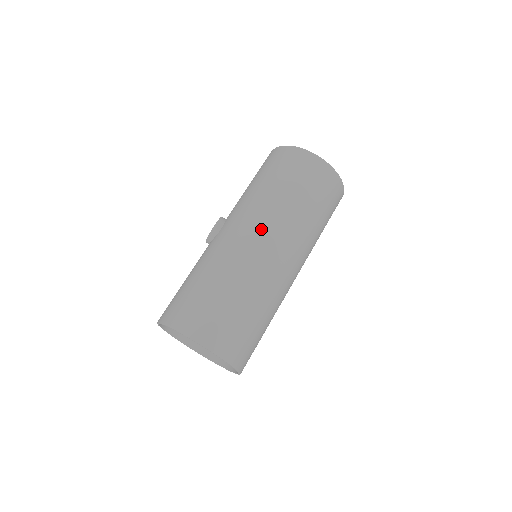
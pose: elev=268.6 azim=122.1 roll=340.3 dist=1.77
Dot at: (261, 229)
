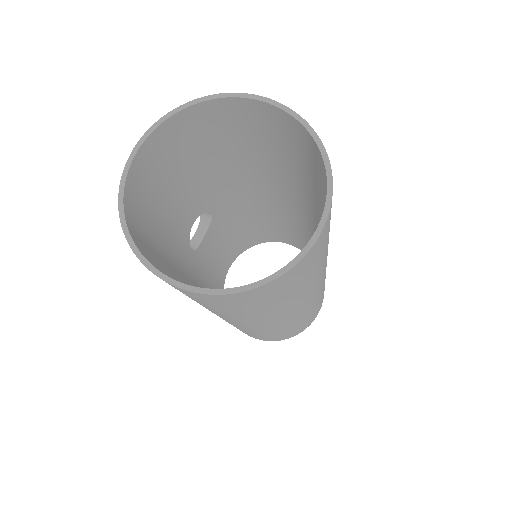
Dot at: occluded
